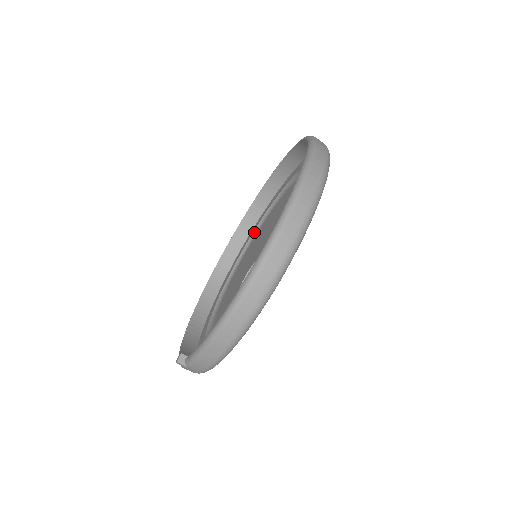
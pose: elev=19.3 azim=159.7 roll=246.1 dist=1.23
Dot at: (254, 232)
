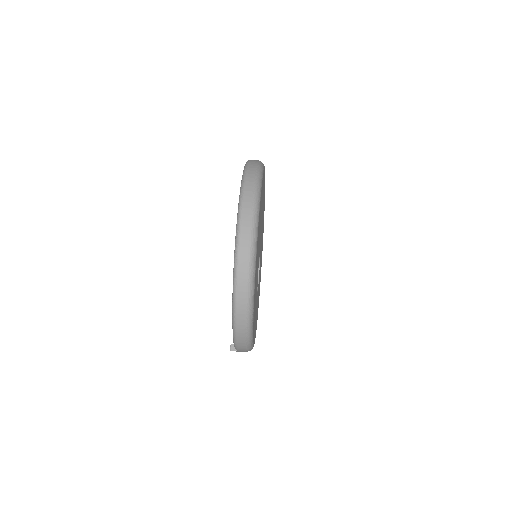
Dot at: occluded
